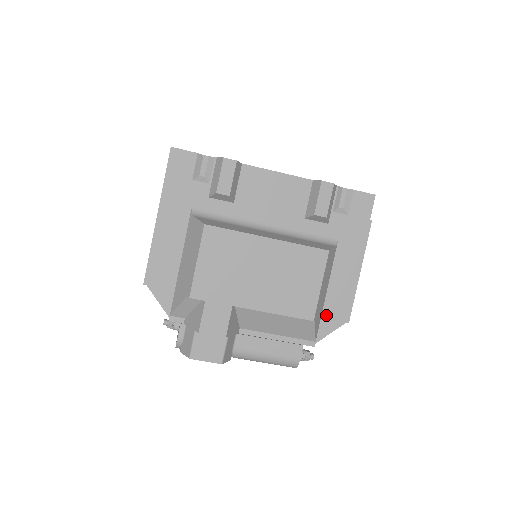
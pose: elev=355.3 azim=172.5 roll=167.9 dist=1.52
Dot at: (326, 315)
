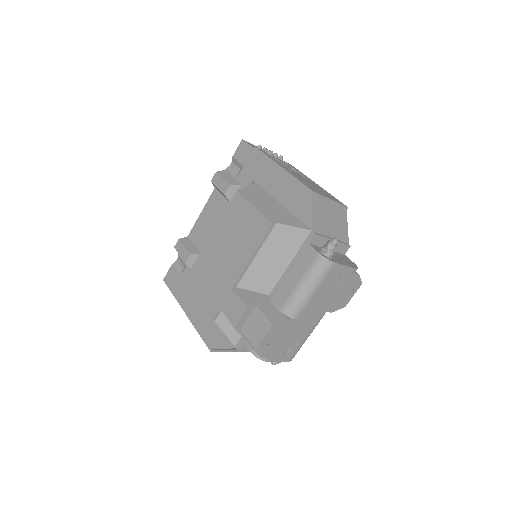
Dot at: (297, 211)
